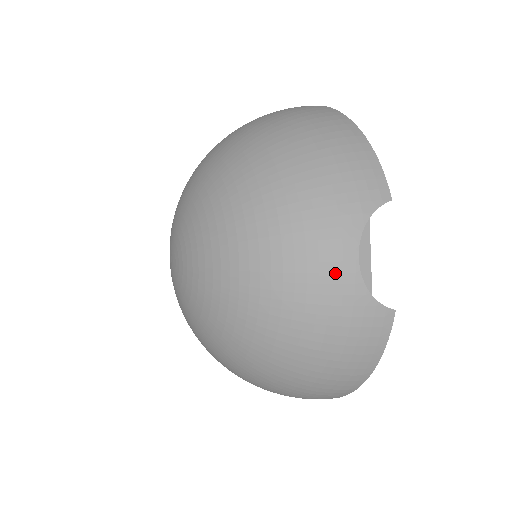
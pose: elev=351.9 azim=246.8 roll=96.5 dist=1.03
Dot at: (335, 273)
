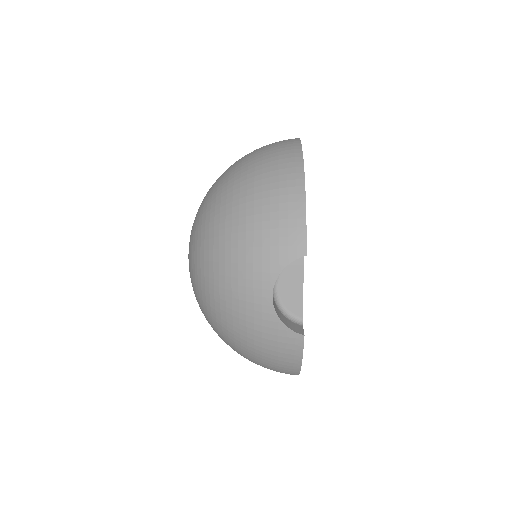
Dot at: (256, 304)
